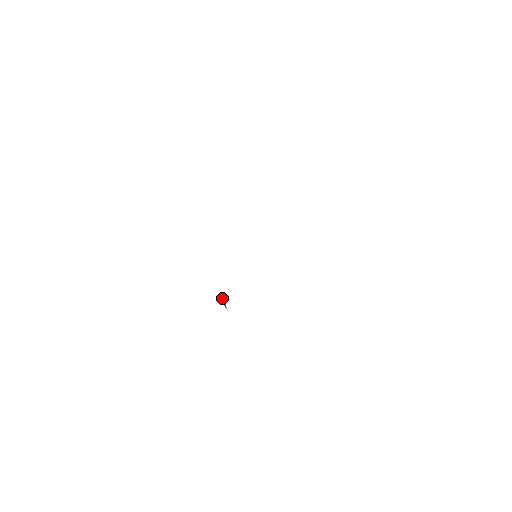
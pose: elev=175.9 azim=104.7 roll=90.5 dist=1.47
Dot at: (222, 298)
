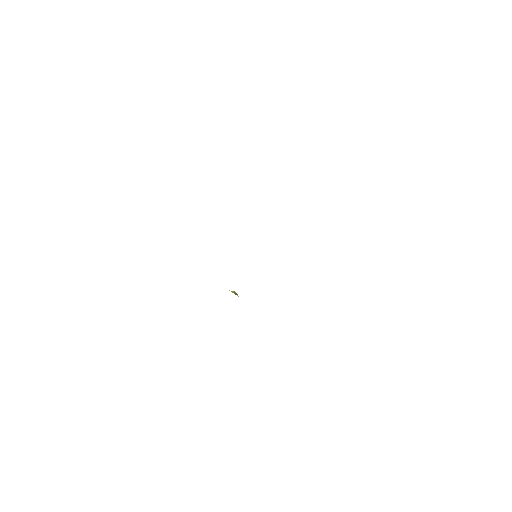
Dot at: (233, 291)
